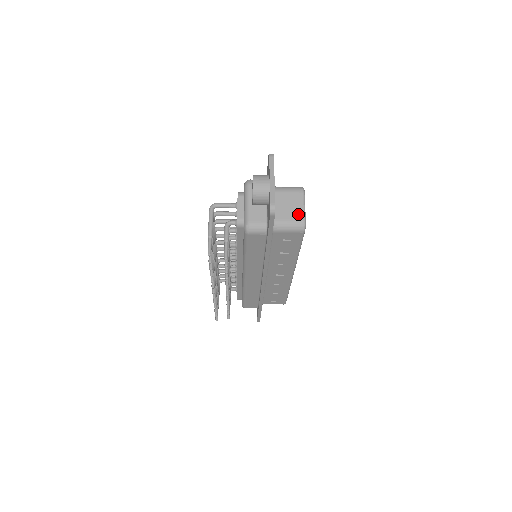
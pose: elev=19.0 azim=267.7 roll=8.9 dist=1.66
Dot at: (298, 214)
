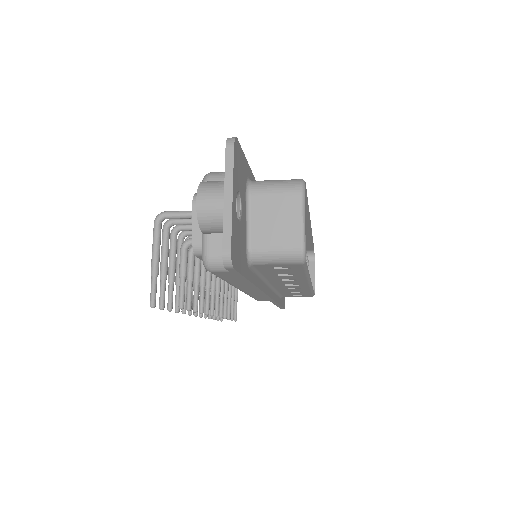
Dot at: (291, 235)
